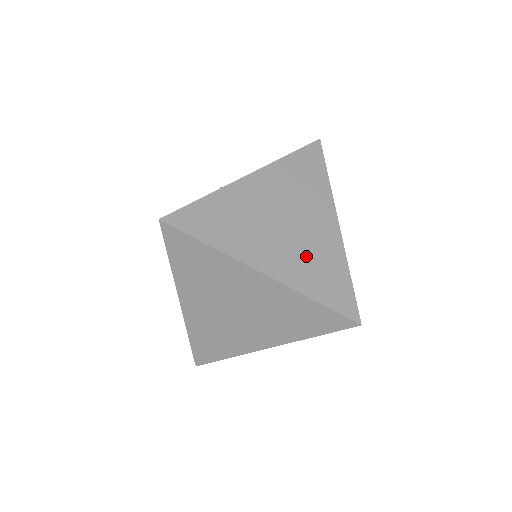
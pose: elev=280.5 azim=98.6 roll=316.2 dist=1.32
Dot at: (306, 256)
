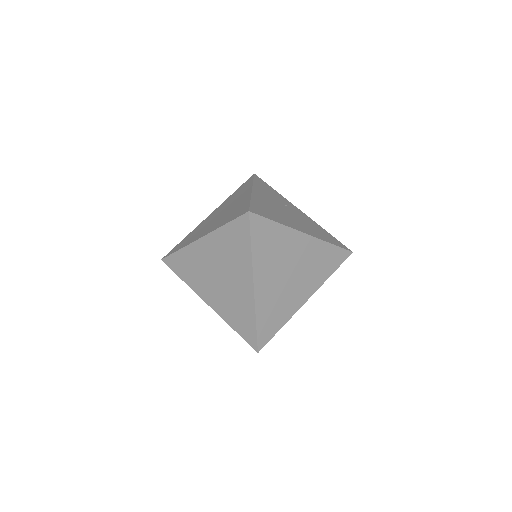
Dot at: (278, 299)
